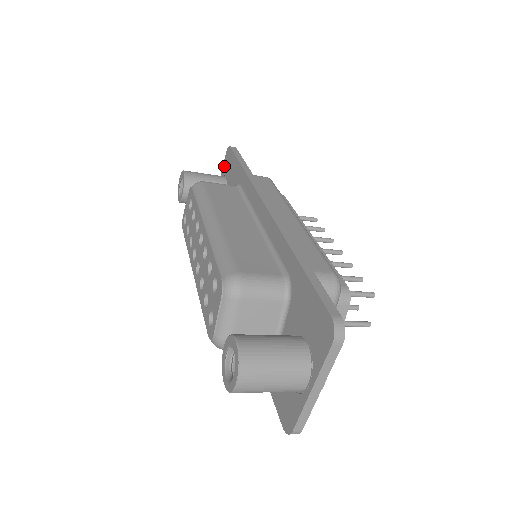
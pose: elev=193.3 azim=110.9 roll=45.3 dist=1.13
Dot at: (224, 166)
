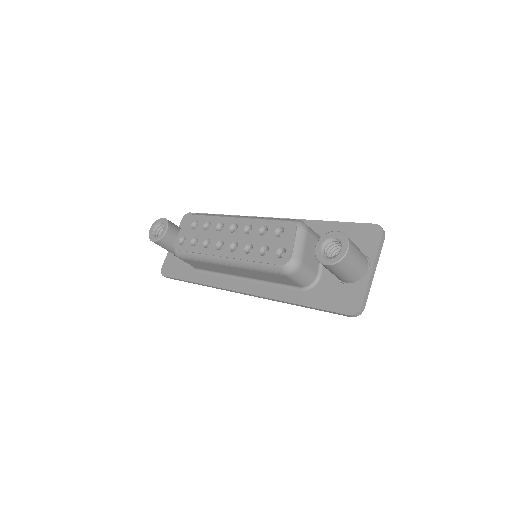
Dot at: (181, 227)
